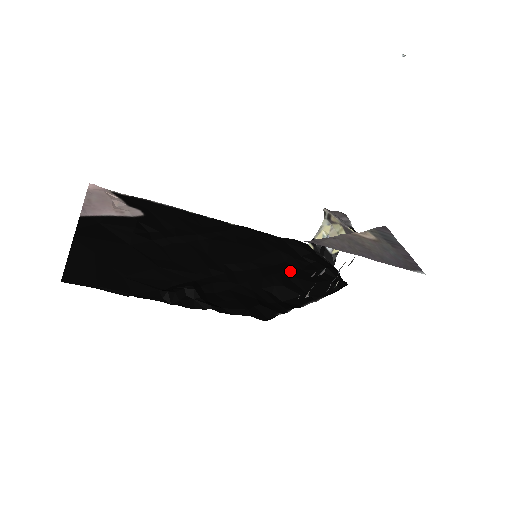
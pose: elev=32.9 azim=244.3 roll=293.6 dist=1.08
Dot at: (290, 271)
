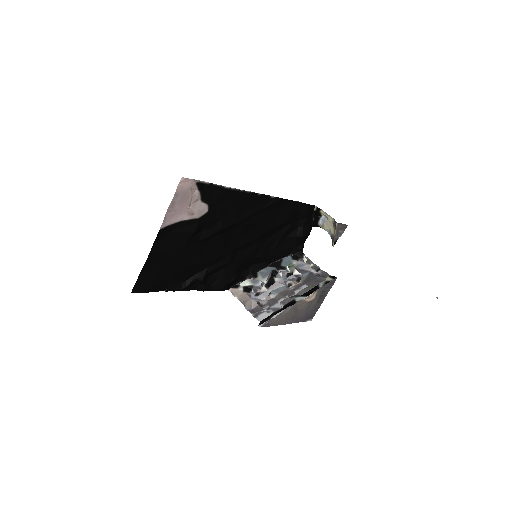
Dot at: (276, 241)
